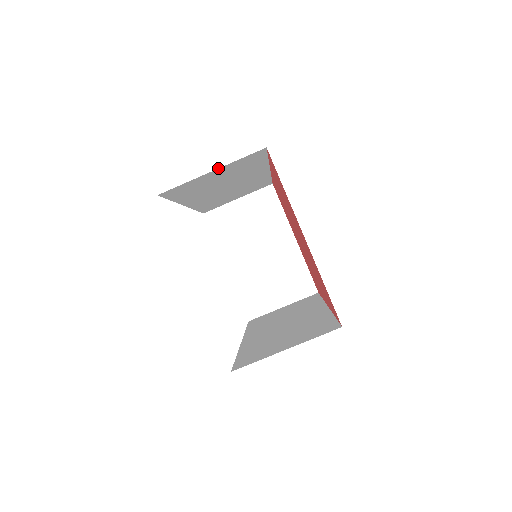
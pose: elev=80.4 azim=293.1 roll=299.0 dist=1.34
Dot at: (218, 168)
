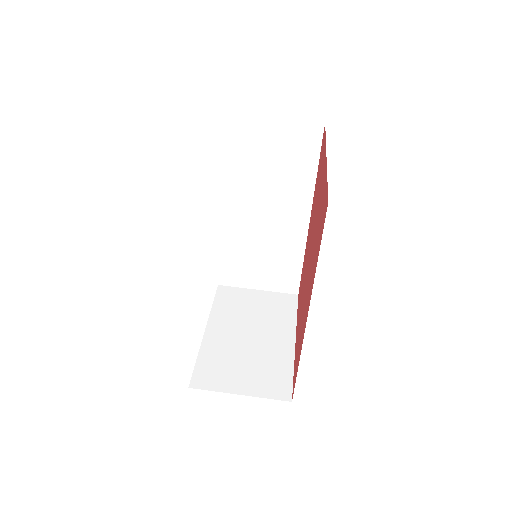
Dot at: (279, 118)
